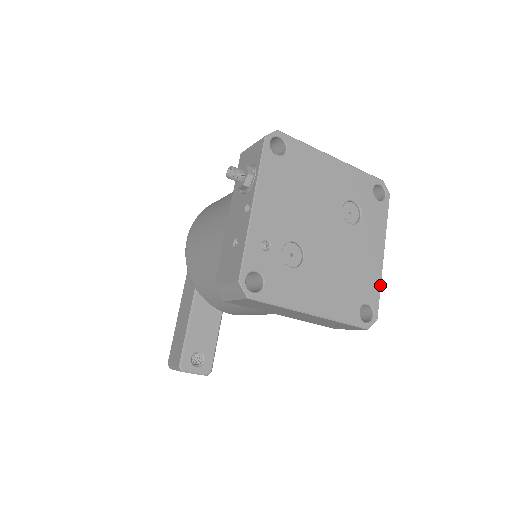
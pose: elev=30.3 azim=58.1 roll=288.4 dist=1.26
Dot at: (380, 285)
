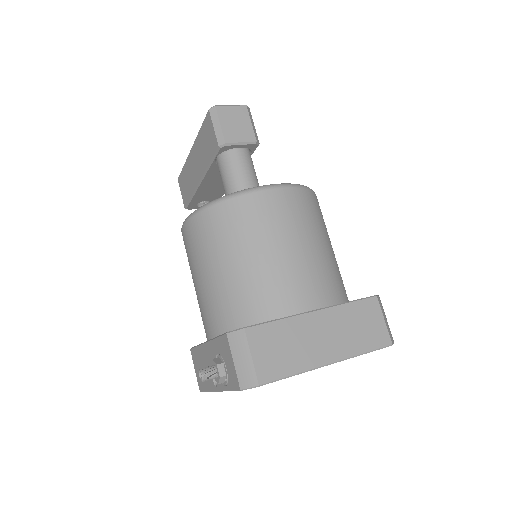
Dot at: occluded
